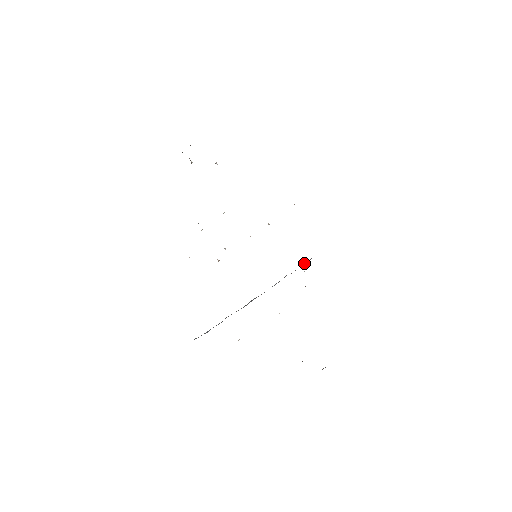
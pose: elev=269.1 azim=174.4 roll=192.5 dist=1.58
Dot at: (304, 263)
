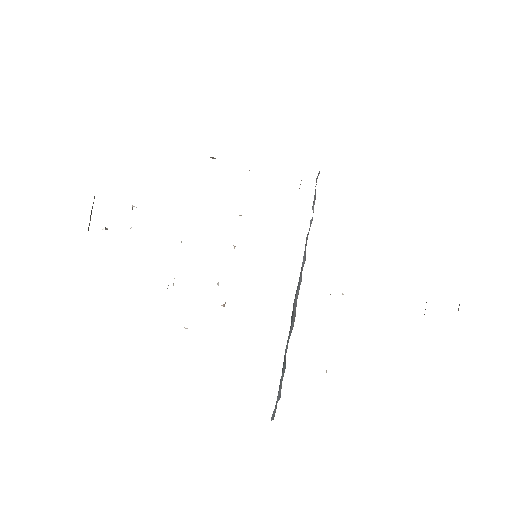
Dot at: (312, 206)
